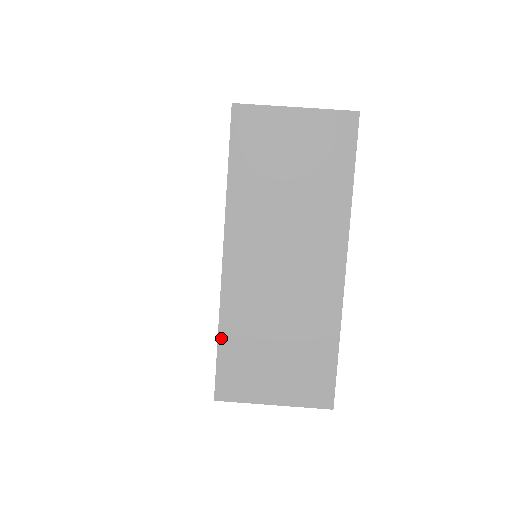
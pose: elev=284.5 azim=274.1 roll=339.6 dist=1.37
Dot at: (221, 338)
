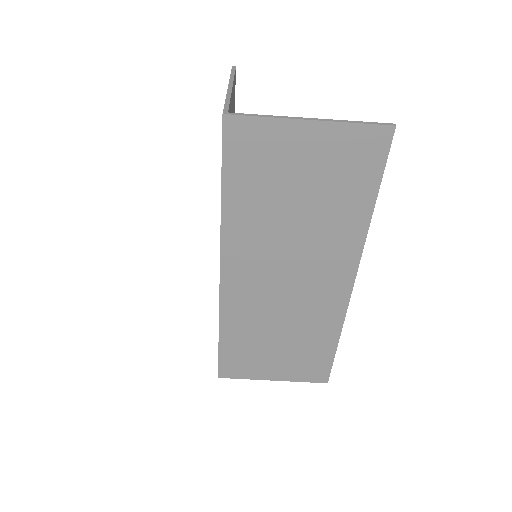
Dot at: (222, 338)
